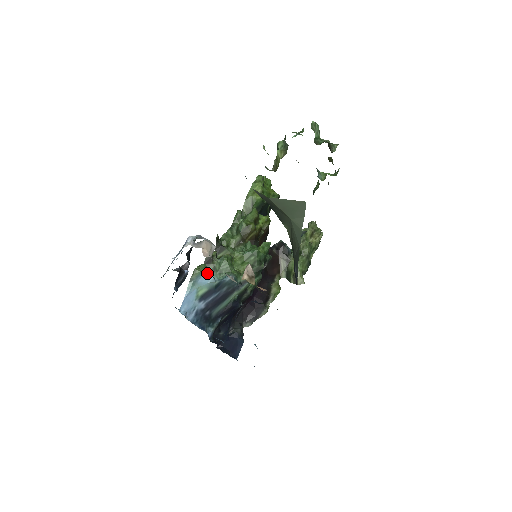
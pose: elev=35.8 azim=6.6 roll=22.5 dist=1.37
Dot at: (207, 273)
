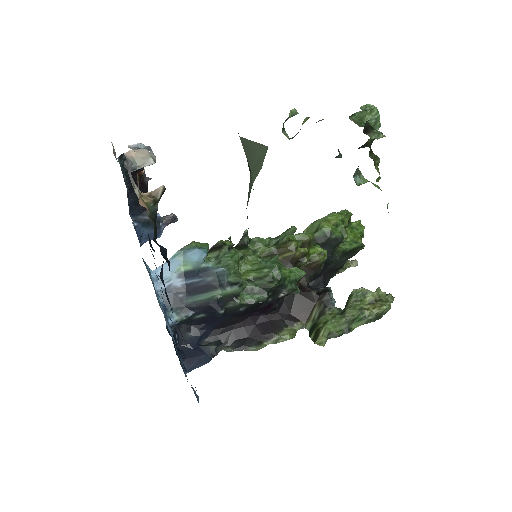
Dot at: (200, 250)
